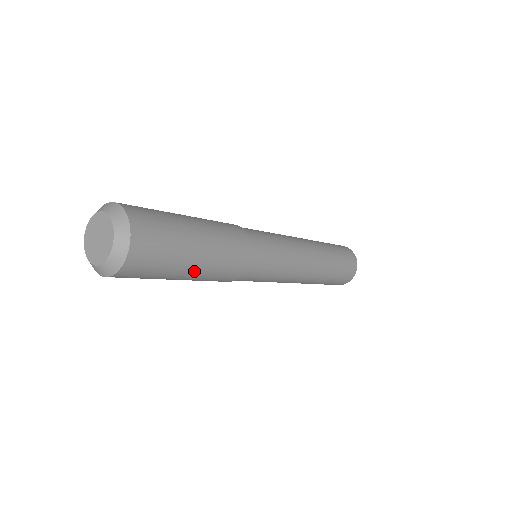
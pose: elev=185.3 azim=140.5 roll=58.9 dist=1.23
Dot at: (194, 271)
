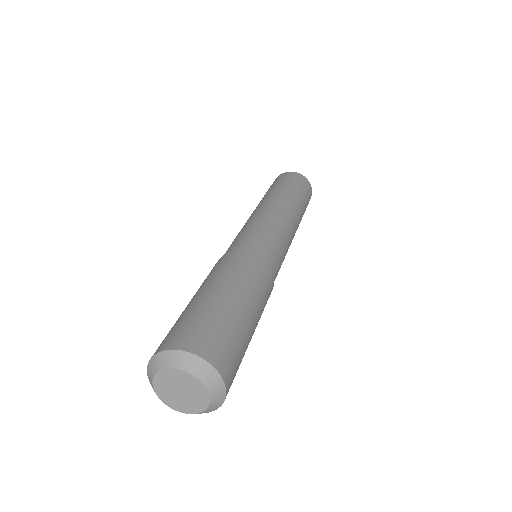
Dot at: (255, 328)
